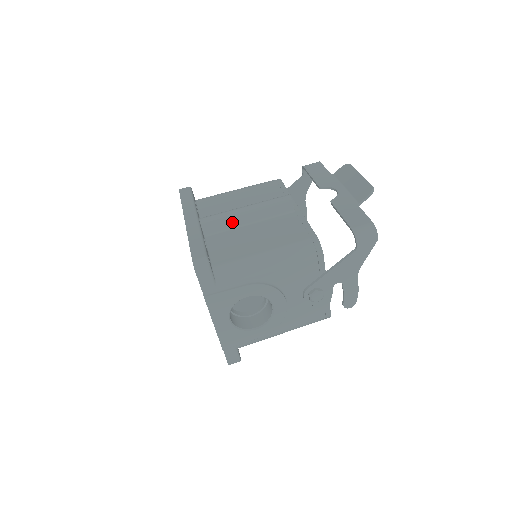
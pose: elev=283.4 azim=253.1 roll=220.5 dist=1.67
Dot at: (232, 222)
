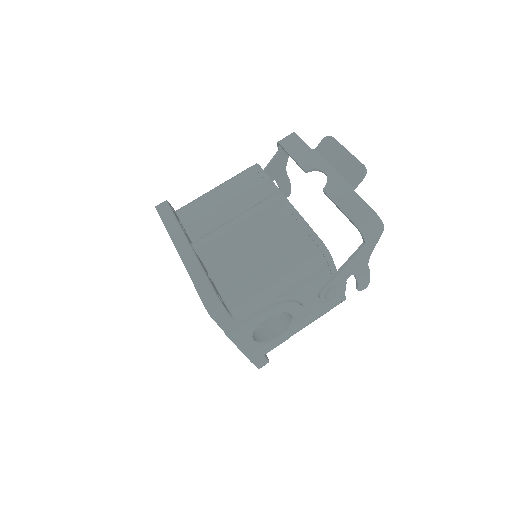
Dot at: (227, 240)
